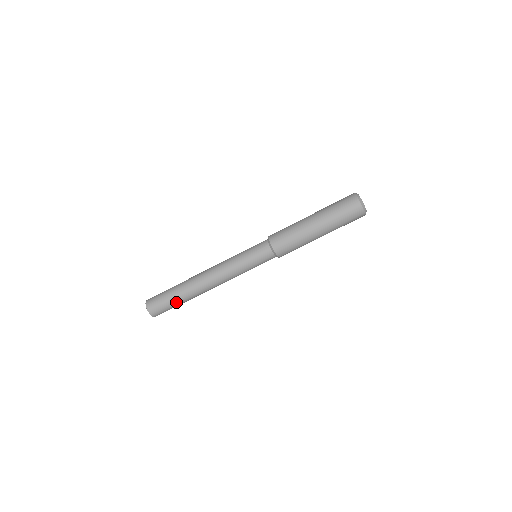
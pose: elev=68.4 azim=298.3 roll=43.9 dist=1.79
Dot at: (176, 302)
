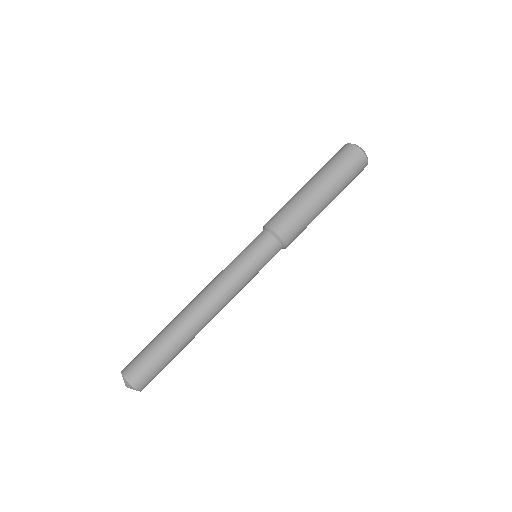
Dot at: (156, 343)
